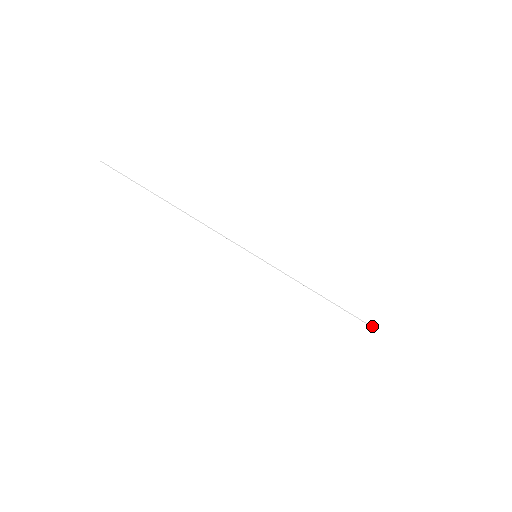
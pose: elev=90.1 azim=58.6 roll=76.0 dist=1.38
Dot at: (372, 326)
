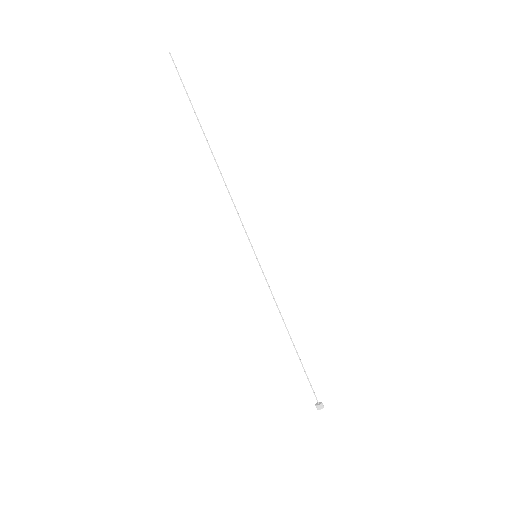
Dot at: (321, 403)
